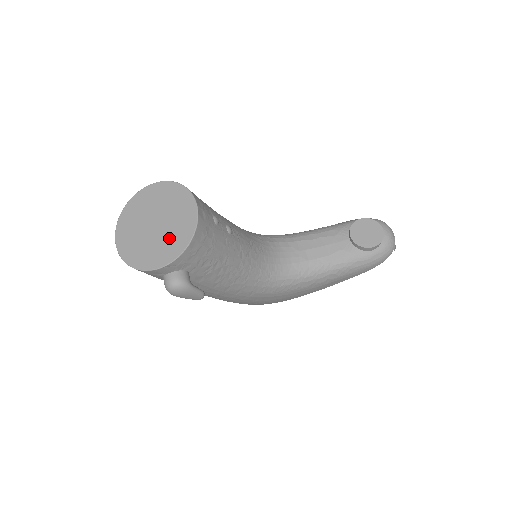
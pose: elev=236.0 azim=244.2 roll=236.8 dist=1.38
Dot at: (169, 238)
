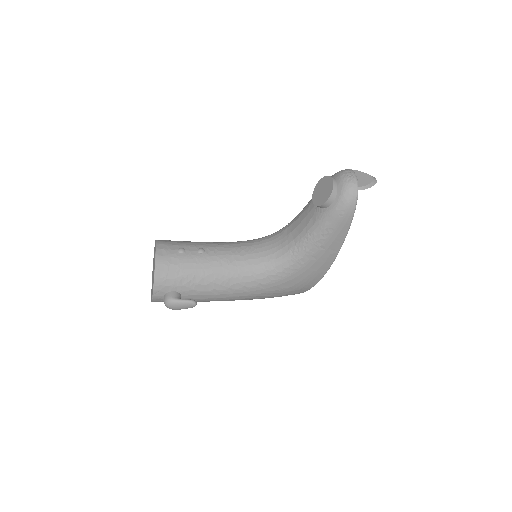
Dot at: (153, 276)
